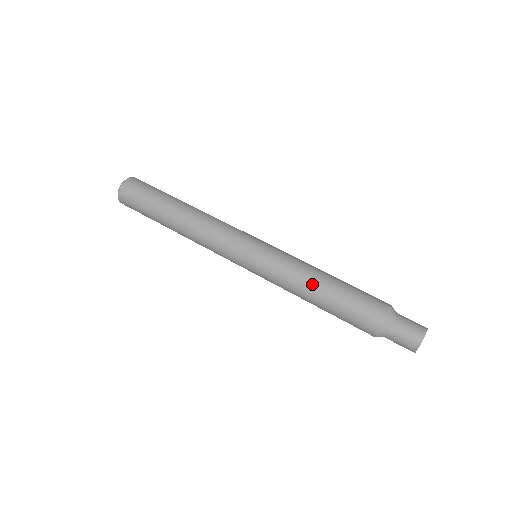
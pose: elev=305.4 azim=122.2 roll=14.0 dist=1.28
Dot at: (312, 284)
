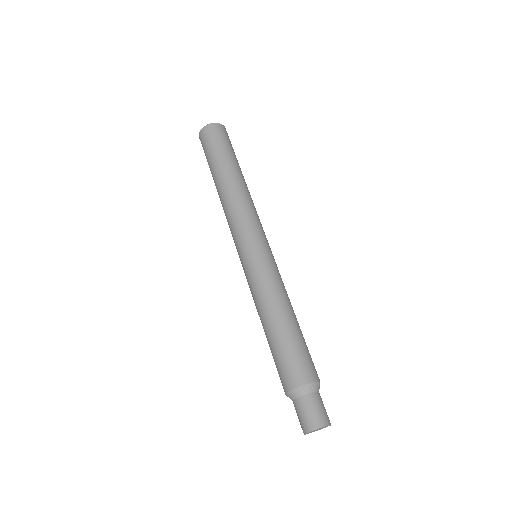
Dot at: (278, 310)
